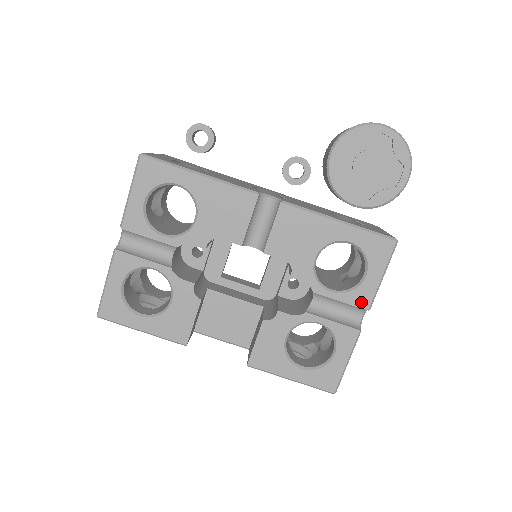
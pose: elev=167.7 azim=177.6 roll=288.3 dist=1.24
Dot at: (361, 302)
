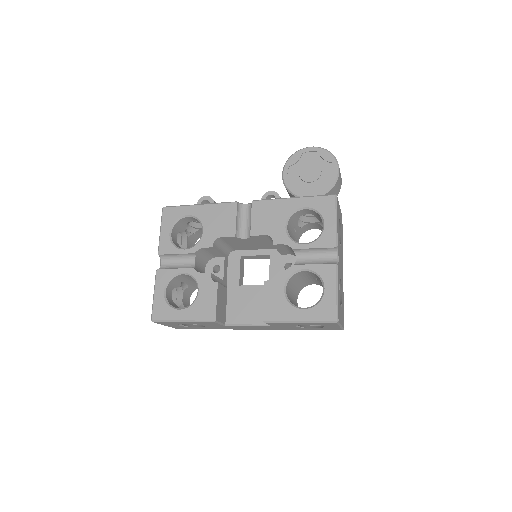
Dot at: (328, 243)
